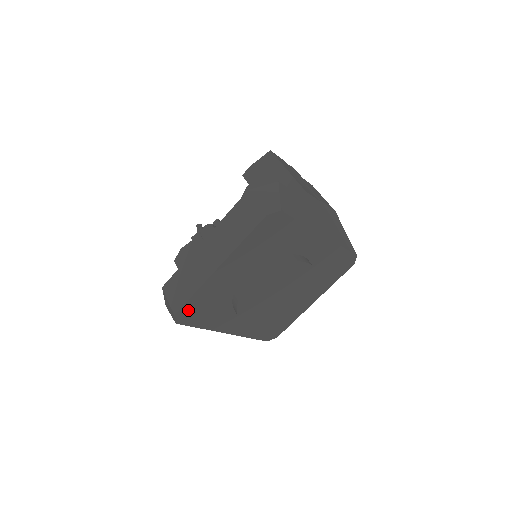
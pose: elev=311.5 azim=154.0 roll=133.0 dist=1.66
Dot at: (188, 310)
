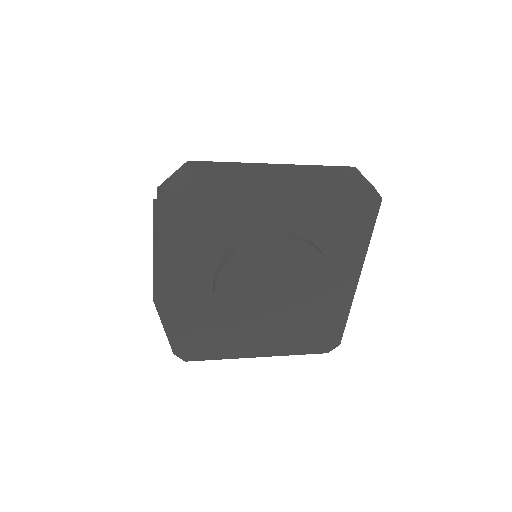
Dot at: (205, 195)
